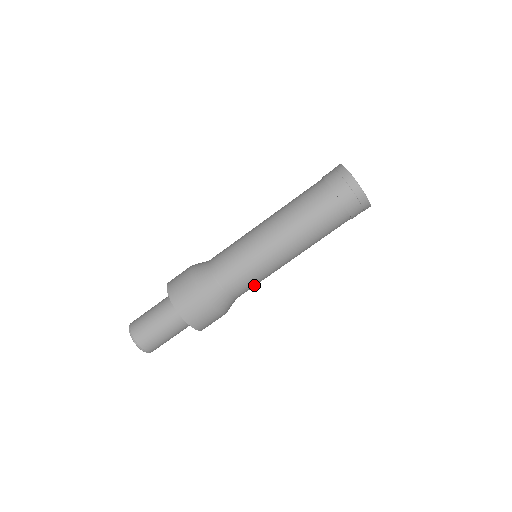
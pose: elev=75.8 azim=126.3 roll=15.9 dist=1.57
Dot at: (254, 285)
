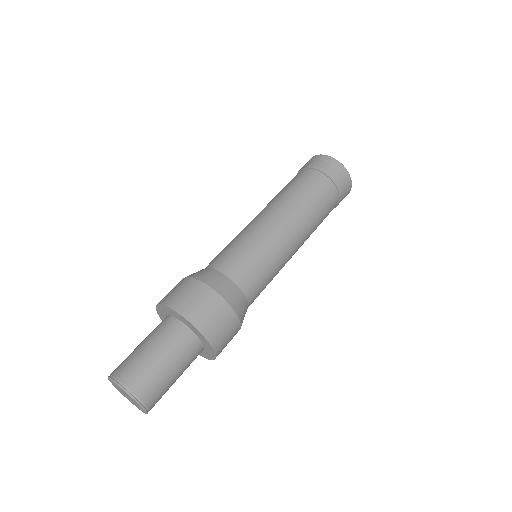
Dot at: occluded
